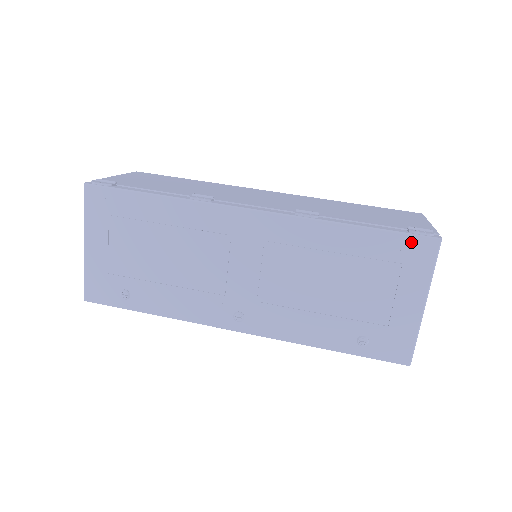
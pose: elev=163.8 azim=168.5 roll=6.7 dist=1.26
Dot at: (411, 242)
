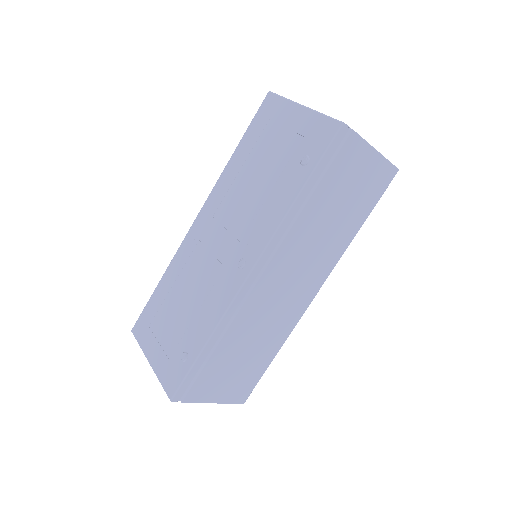
Dot at: (261, 112)
